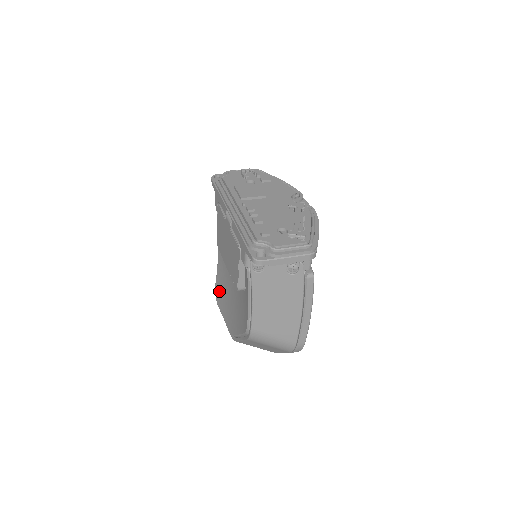
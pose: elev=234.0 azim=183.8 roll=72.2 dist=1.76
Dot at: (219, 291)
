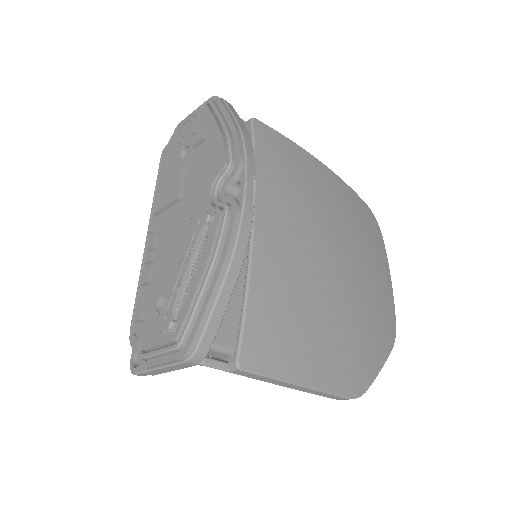
Dot at: occluded
